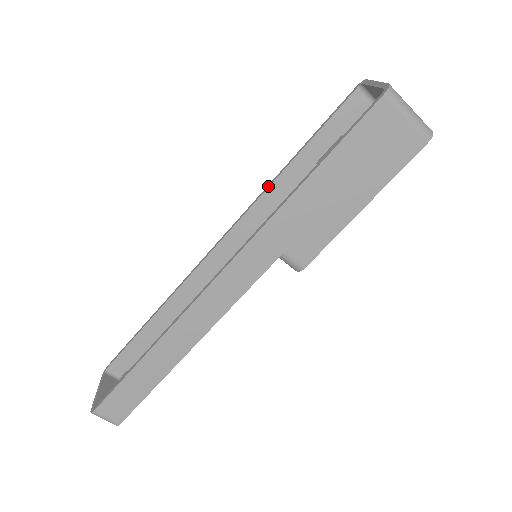
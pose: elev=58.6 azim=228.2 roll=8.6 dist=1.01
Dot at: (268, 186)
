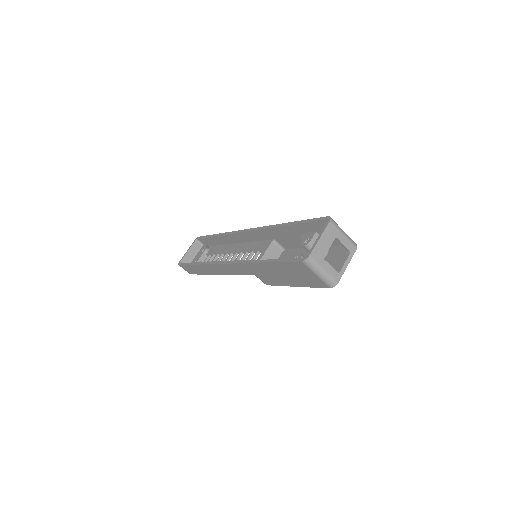
Dot at: (273, 226)
